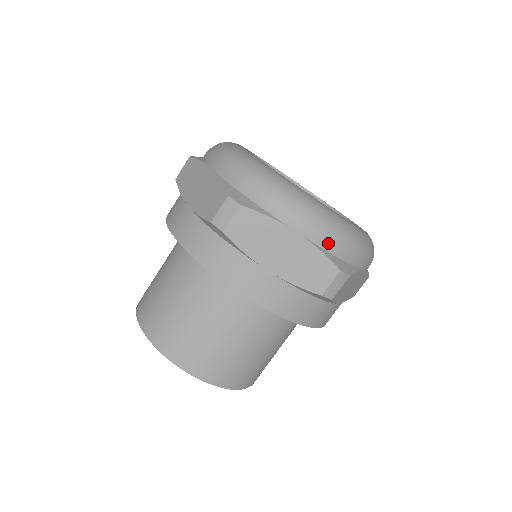
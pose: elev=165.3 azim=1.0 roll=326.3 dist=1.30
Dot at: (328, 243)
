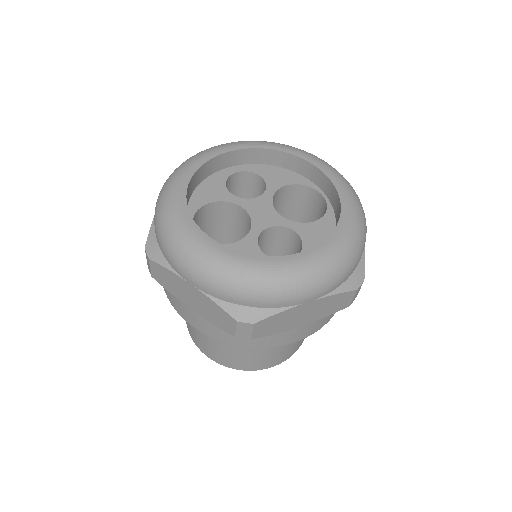
Dot at: (337, 284)
